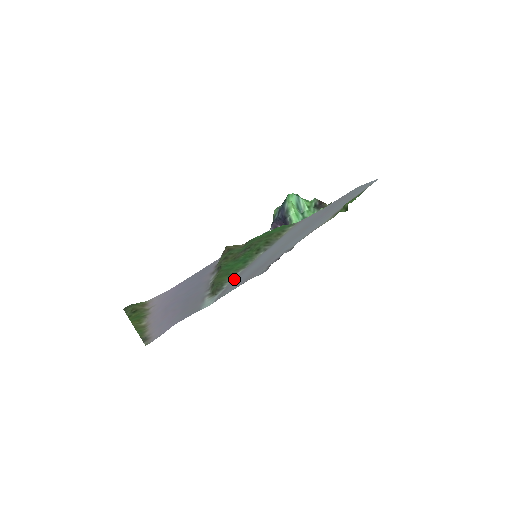
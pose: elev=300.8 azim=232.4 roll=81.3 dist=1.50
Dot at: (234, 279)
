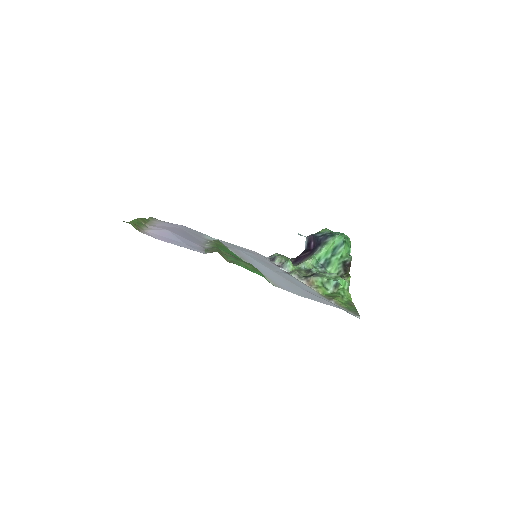
Dot at: (233, 249)
